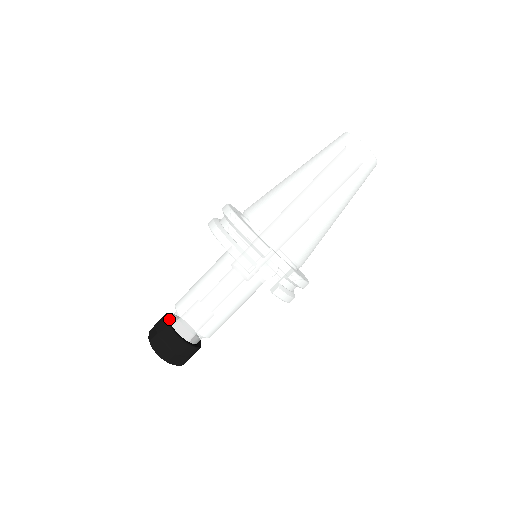
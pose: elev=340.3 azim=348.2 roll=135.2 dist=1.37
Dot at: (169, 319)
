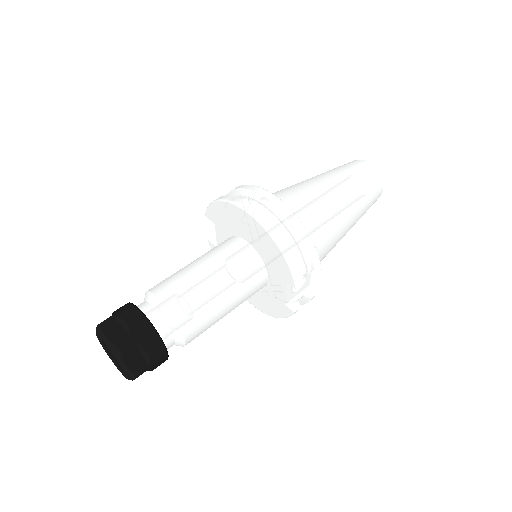
Dot at: (143, 315)
